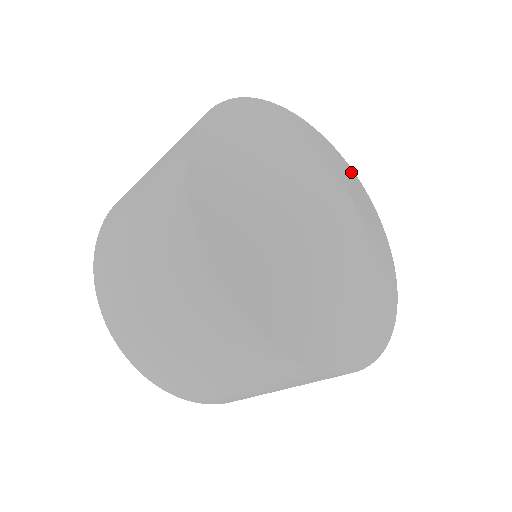
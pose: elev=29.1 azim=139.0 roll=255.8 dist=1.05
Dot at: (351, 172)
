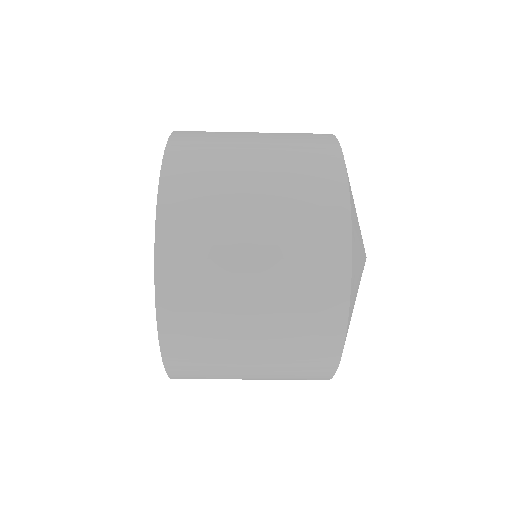
Dot at: occluded
